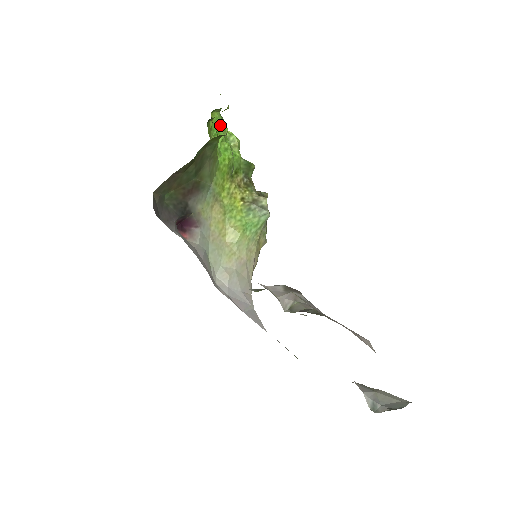
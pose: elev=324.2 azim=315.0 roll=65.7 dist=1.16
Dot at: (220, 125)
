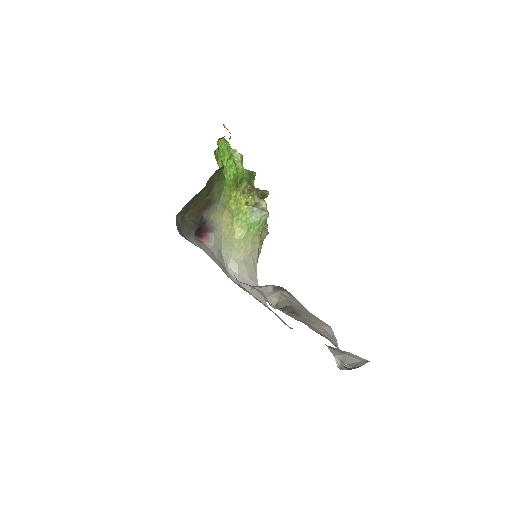
Dot at: (225, 148)
